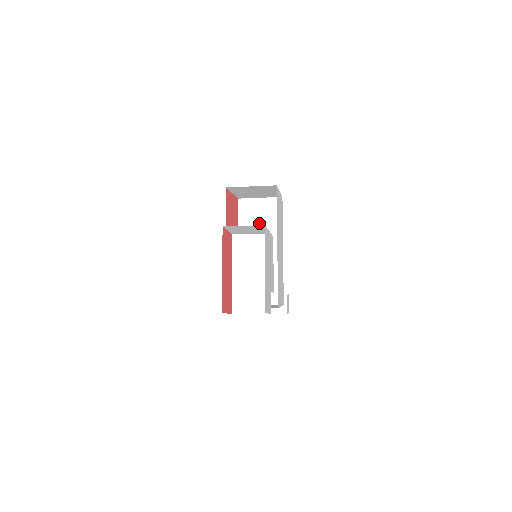
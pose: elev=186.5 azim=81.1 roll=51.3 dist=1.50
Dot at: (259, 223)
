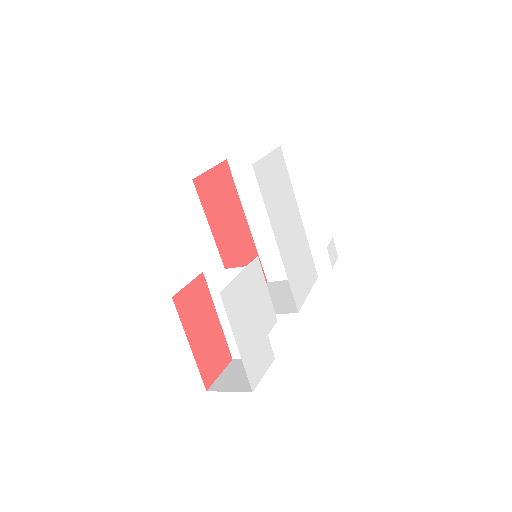
Dot at: occluded
